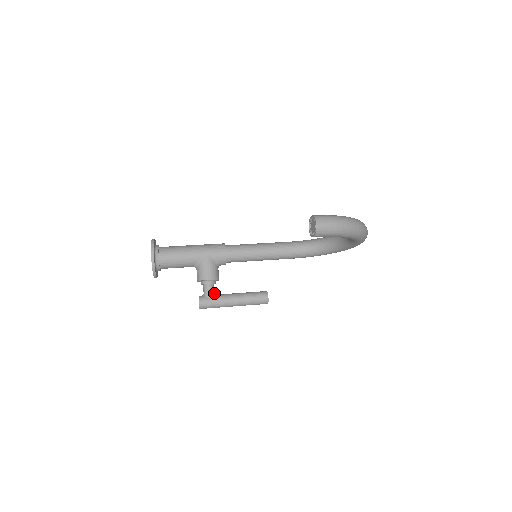
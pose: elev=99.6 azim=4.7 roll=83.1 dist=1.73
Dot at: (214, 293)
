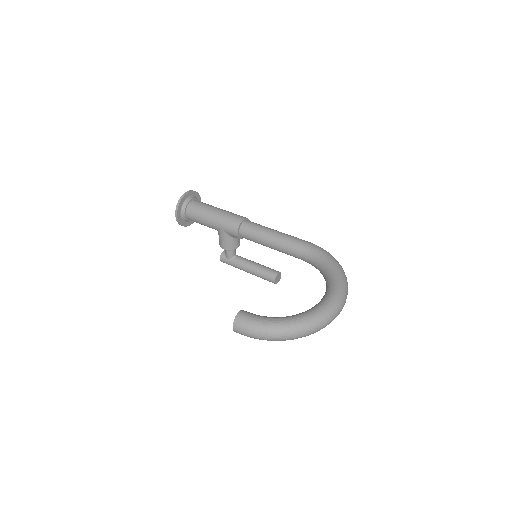
Dot at: (233, 256)
